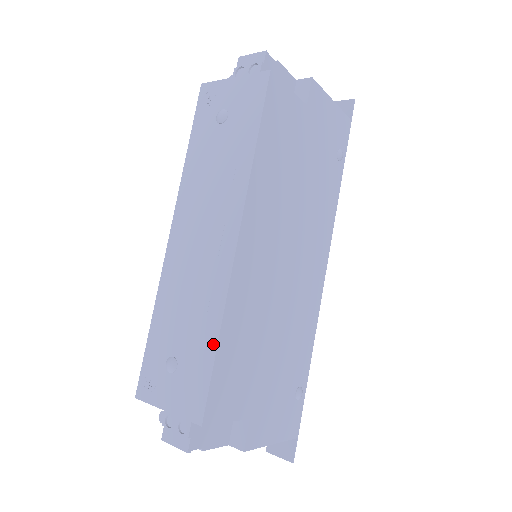
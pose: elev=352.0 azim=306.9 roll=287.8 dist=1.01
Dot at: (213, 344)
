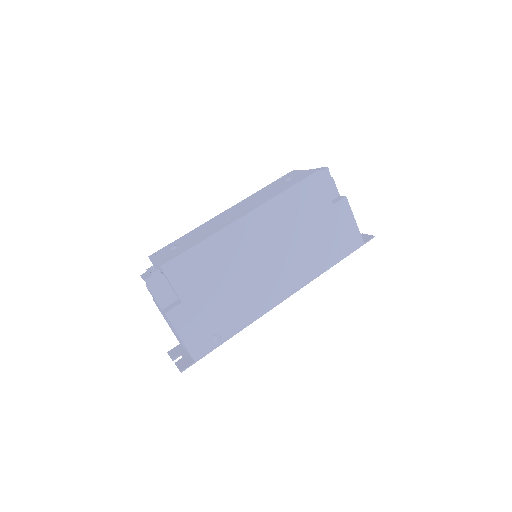
Dot at: (197, 243)
